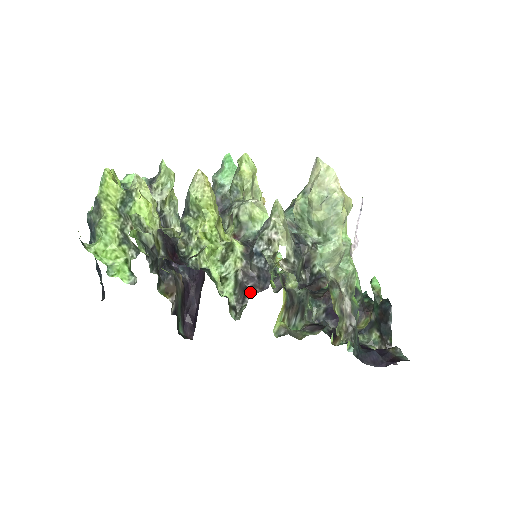
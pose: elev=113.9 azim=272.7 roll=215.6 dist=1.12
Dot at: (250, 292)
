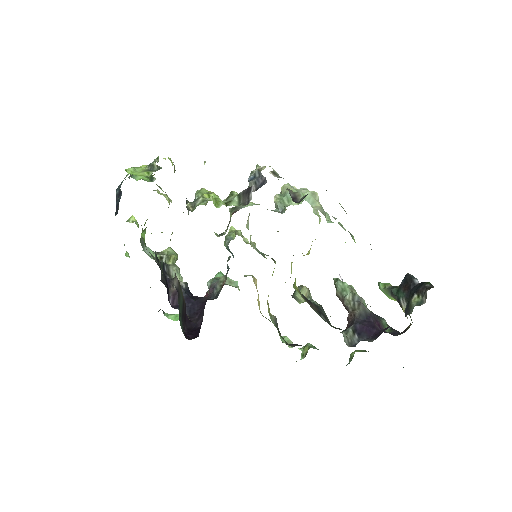
Dot at: (252, 186)
